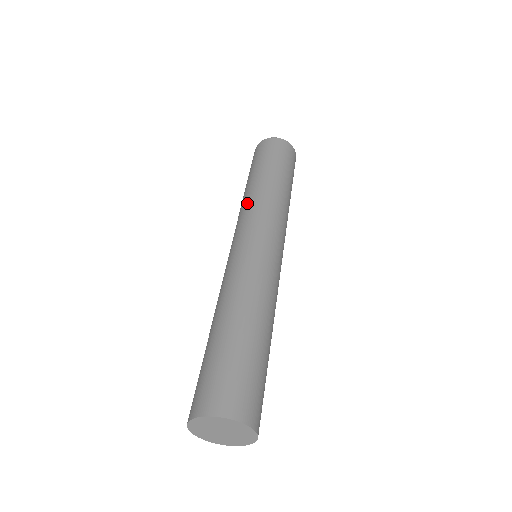
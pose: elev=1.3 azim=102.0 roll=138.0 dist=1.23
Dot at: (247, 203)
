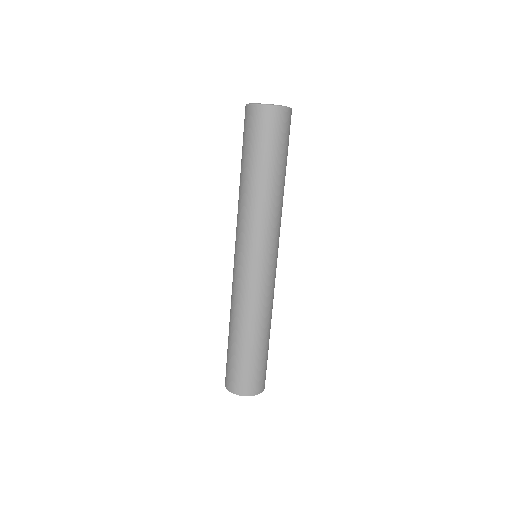
Dot at: (246, 213)
